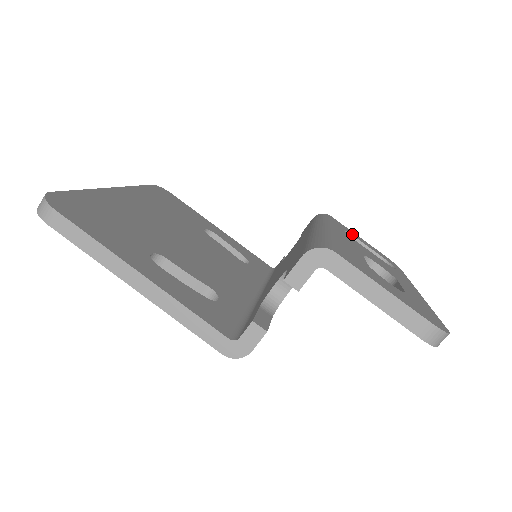
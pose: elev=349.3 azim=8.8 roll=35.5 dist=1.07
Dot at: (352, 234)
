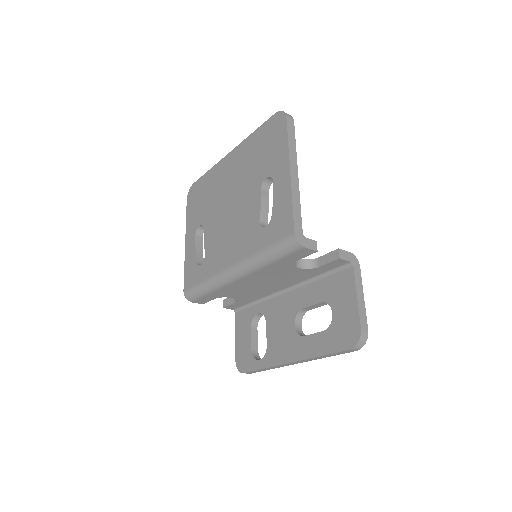
Dot at: occluded
